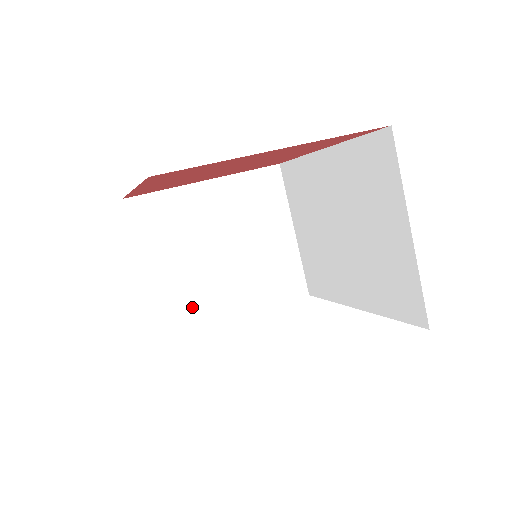
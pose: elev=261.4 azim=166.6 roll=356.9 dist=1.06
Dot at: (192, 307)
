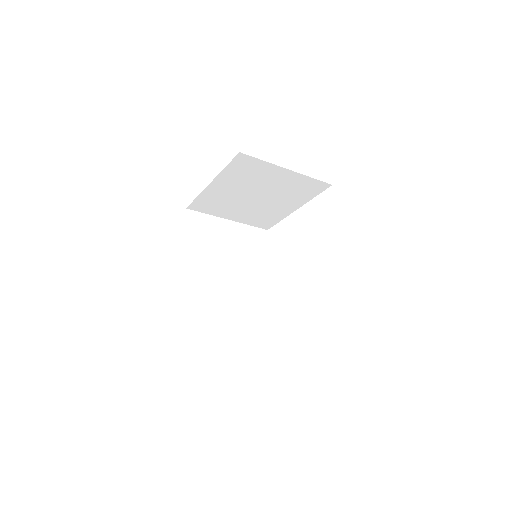
Dot at: (265, 217)
